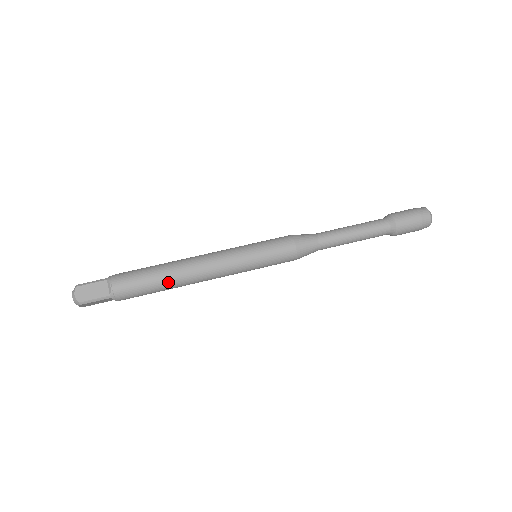
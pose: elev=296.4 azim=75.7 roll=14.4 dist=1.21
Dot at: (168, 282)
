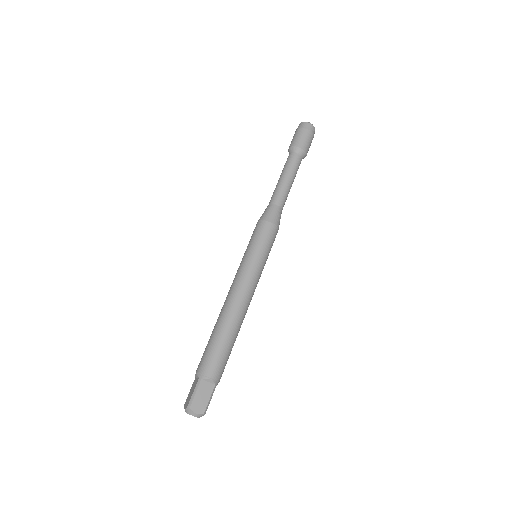
Dot at: (236, 333)
